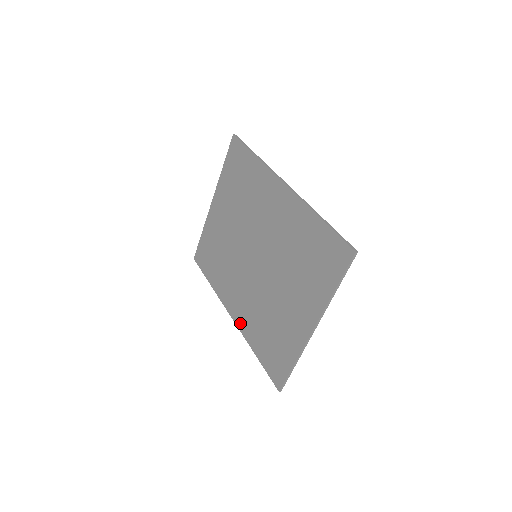
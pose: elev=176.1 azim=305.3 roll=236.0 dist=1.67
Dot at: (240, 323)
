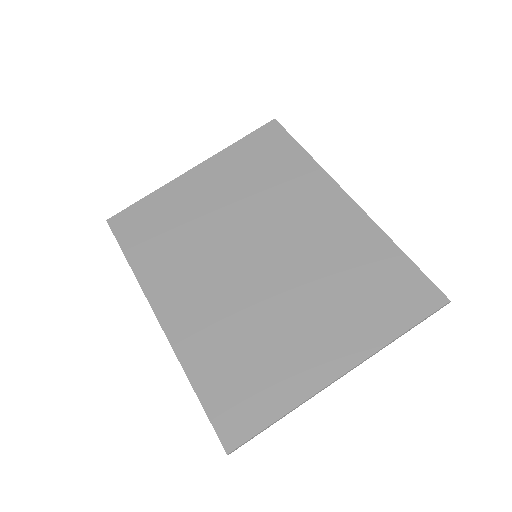
Dot at: (177, 332)
